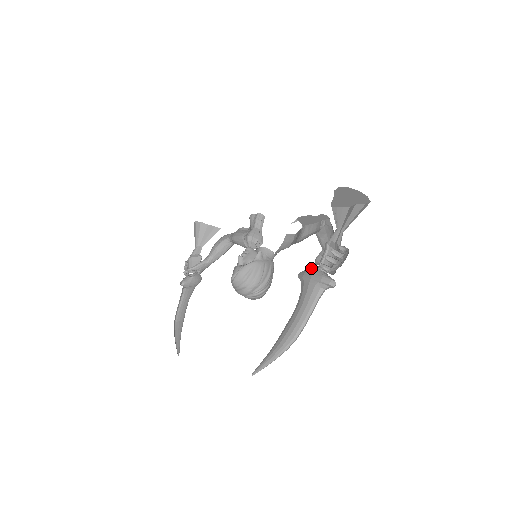
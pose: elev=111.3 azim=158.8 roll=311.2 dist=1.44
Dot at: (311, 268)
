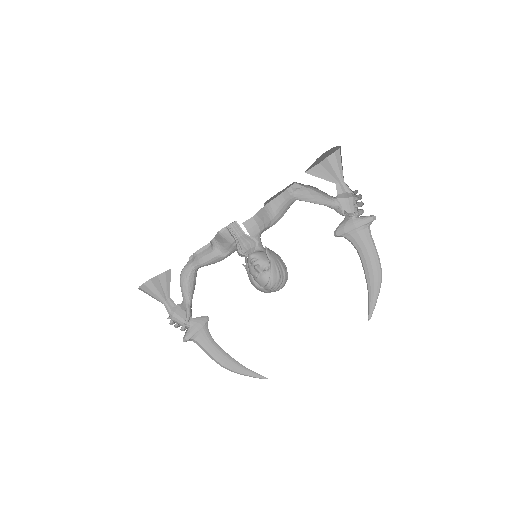
Dot at: (343, 222)
